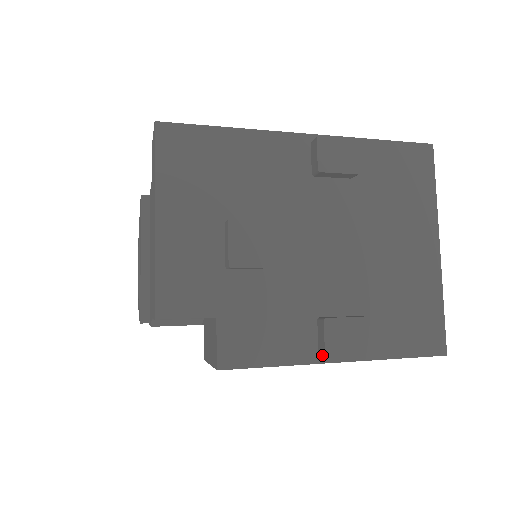
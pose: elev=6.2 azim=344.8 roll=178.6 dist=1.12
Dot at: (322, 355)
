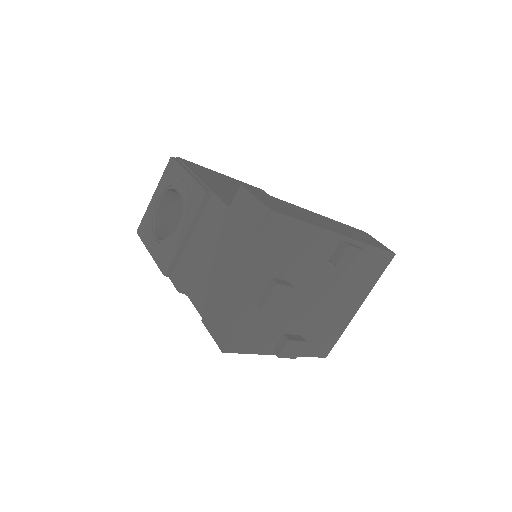
Dot at: occluded
